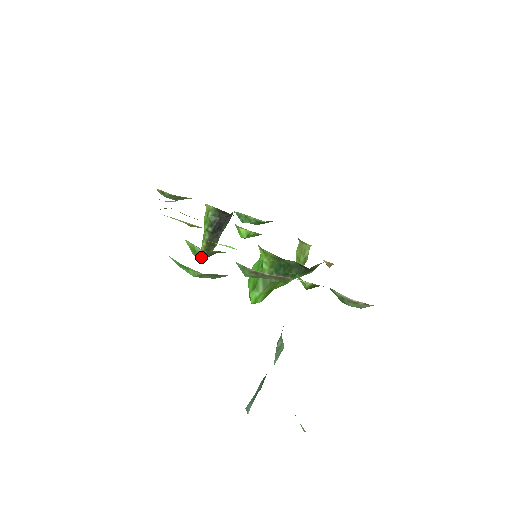
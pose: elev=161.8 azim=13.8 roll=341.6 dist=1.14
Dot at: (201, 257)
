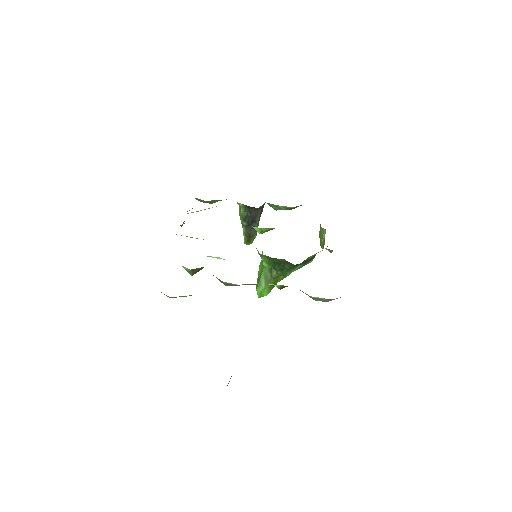
Dot at: (191, 273)
